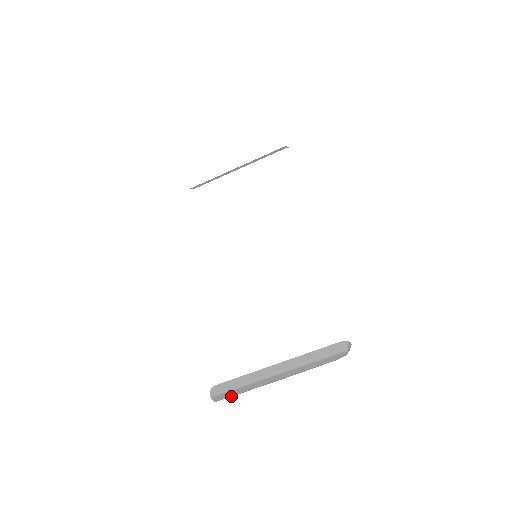
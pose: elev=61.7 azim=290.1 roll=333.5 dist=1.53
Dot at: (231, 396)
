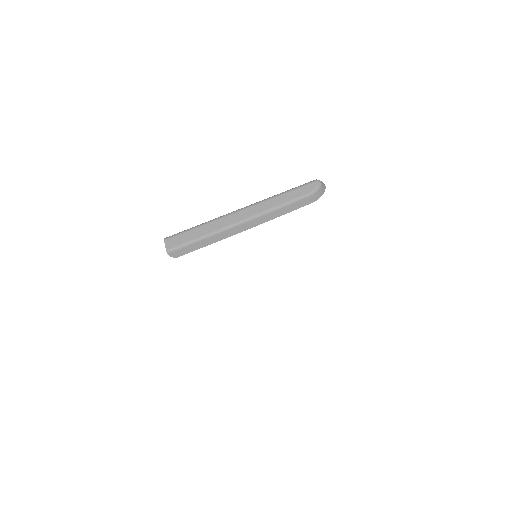
Dot at: (187, 242)
